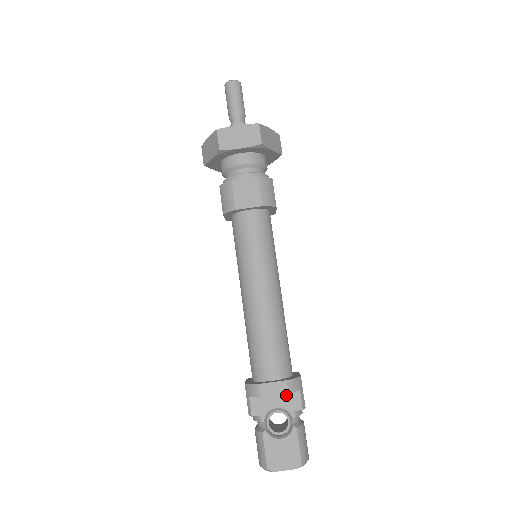
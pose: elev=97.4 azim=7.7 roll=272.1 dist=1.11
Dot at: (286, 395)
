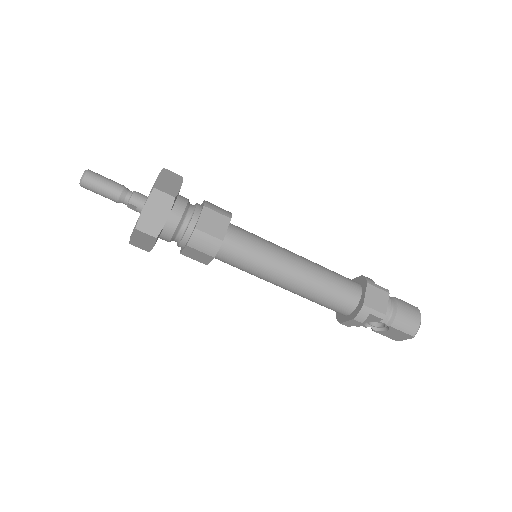
Dot at: occluded
